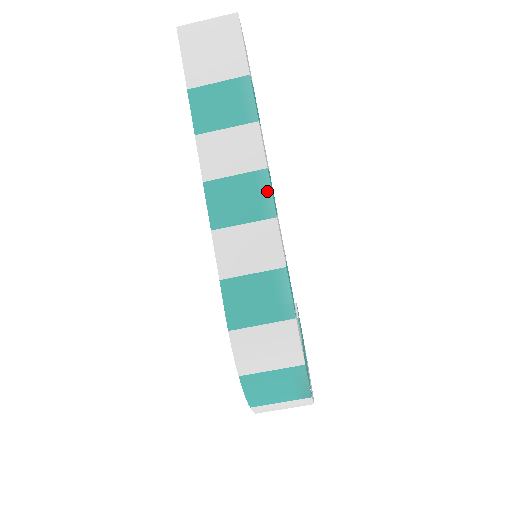
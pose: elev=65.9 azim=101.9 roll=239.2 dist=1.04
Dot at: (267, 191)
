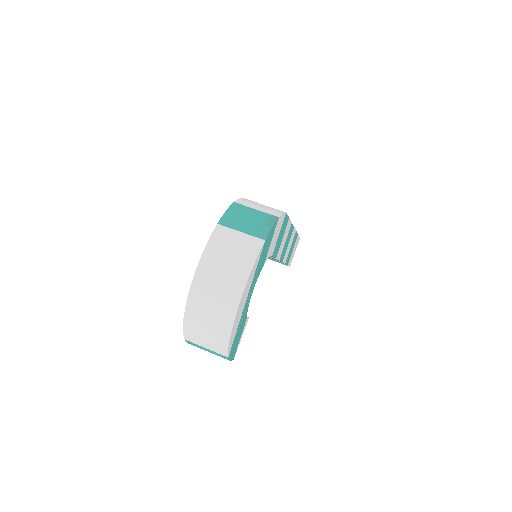
Dot at: occluded
